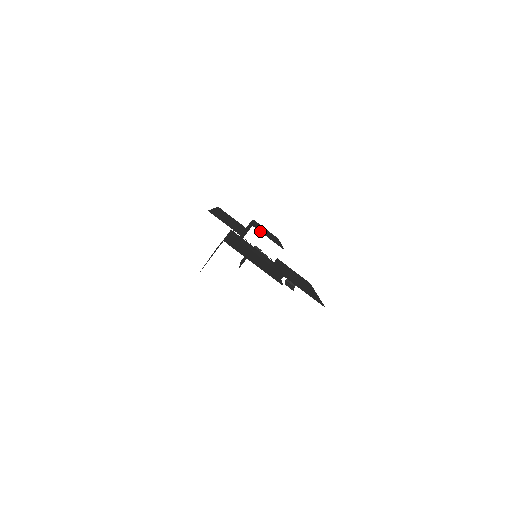
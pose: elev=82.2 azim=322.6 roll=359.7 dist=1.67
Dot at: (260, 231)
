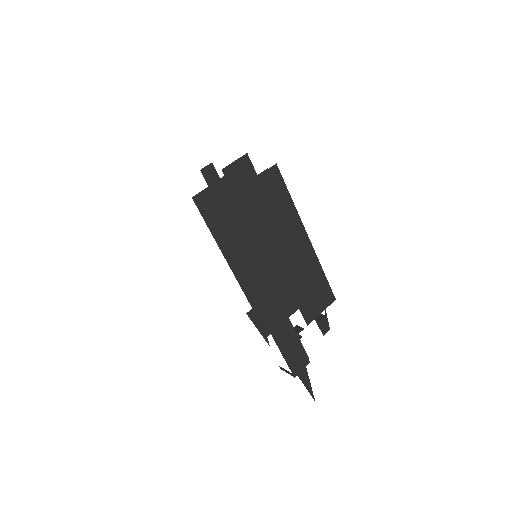
Dot at: occluded
